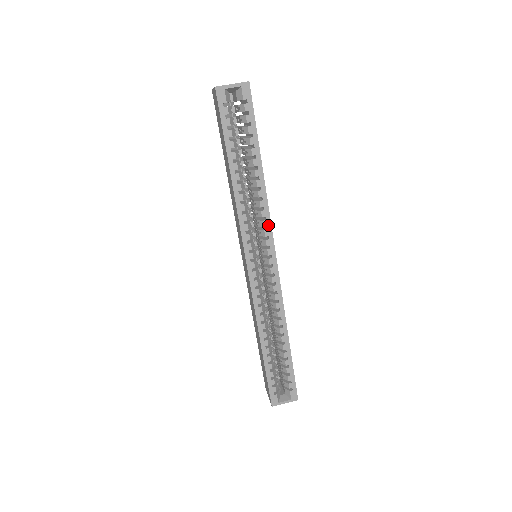
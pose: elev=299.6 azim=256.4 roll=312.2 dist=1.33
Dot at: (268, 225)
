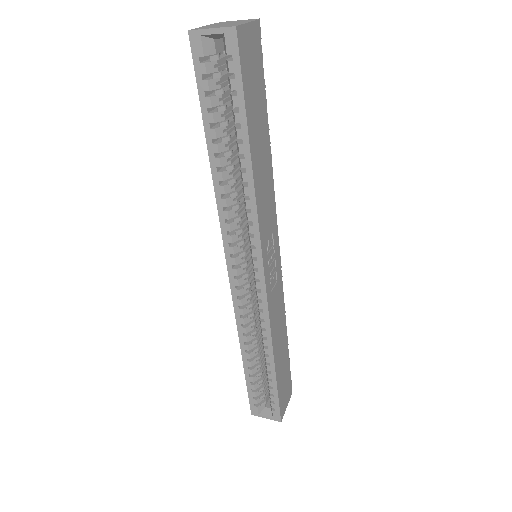
Dot at: (255, 232)
